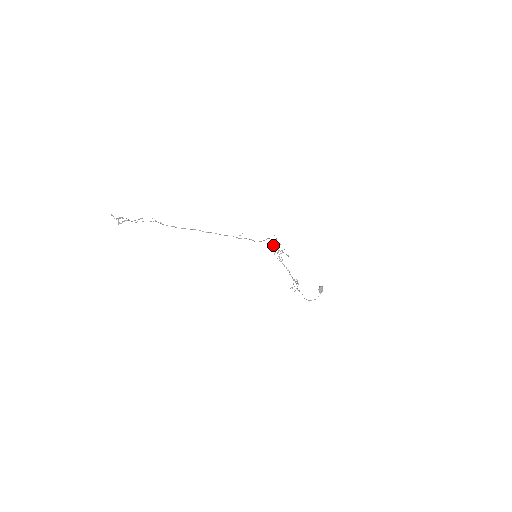
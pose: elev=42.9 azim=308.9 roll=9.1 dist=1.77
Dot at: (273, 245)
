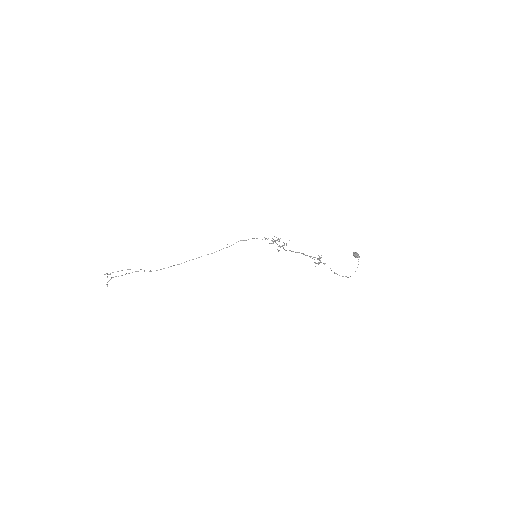
Dot at: (267, 239)
